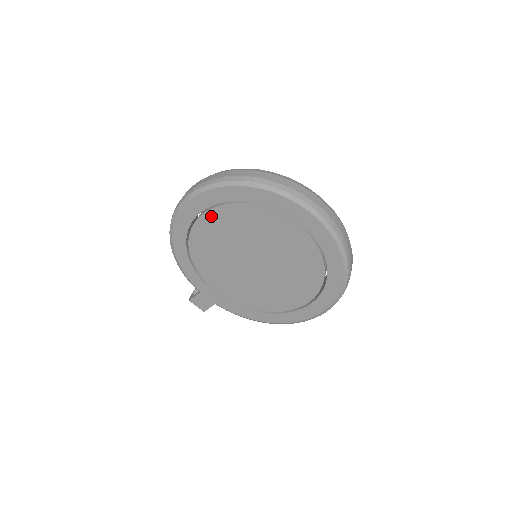
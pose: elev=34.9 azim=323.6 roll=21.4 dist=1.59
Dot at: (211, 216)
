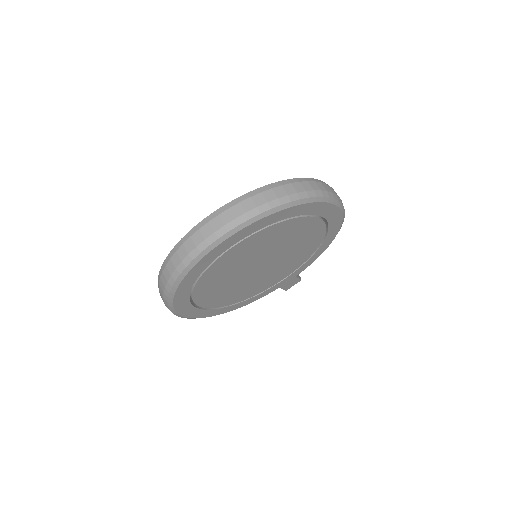
Dot at: (202, 302)
